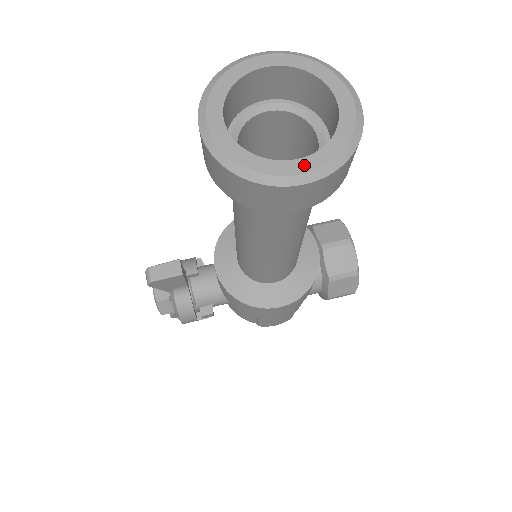
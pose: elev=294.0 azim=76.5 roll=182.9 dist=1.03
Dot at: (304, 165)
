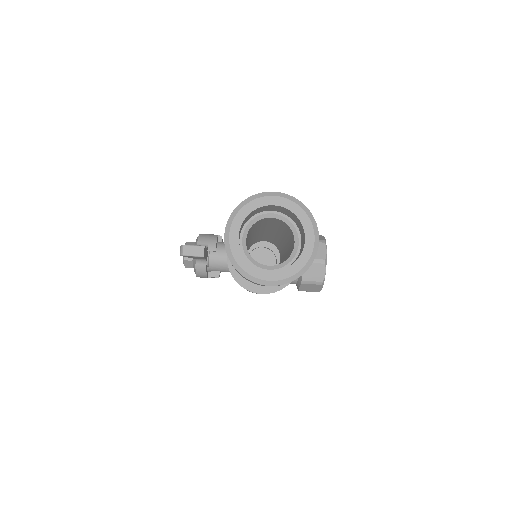
Dot at: (272, 276)
